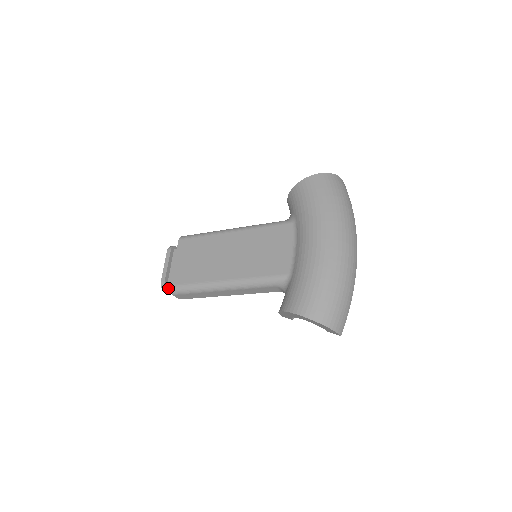
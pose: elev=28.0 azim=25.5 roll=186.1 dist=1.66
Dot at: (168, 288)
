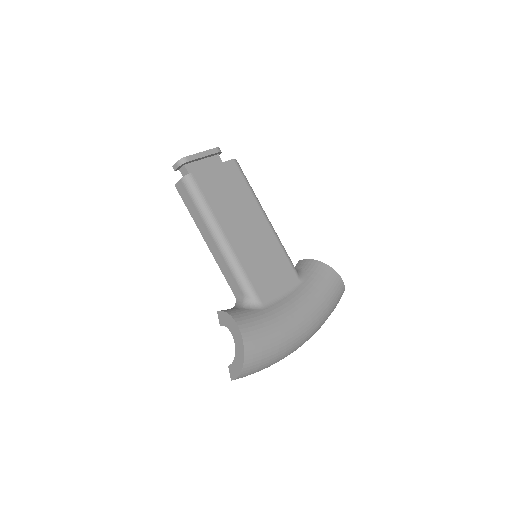
Dot at: (181, 166)
